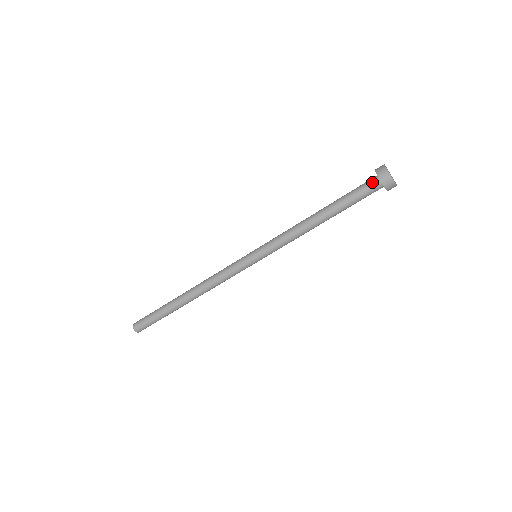
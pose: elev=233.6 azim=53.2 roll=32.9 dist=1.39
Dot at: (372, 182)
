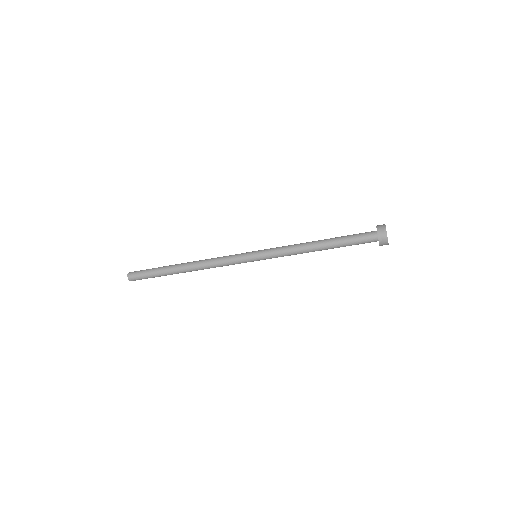
Dot at: (371, 237)
